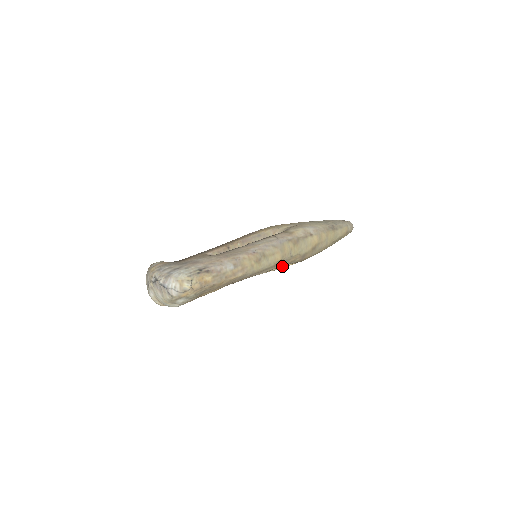
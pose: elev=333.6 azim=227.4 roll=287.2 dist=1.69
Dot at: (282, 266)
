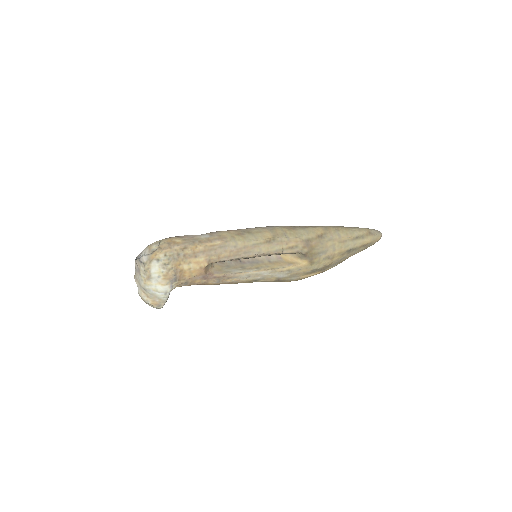
Dot at: (292, 265)
